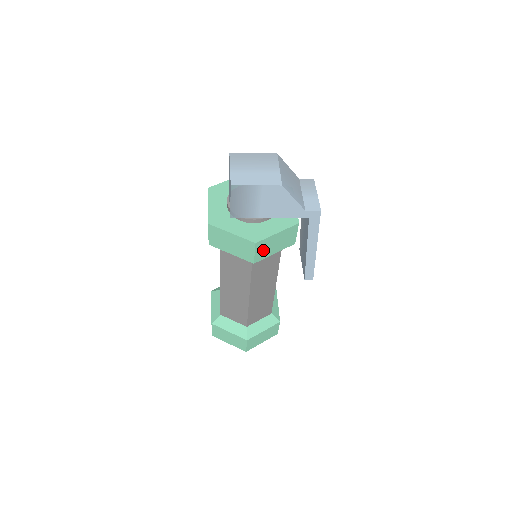
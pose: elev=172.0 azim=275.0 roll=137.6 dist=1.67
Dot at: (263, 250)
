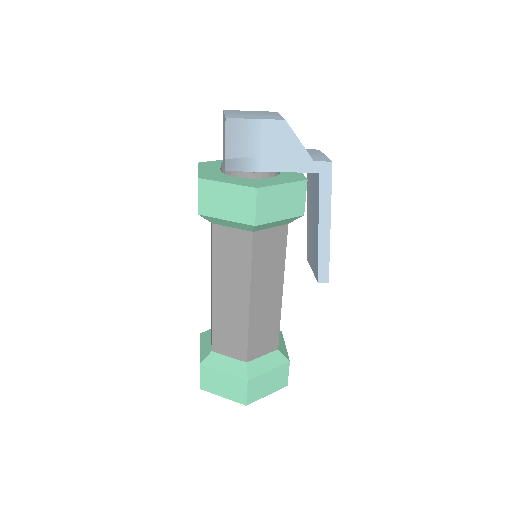
Dot at: (266, 207)
